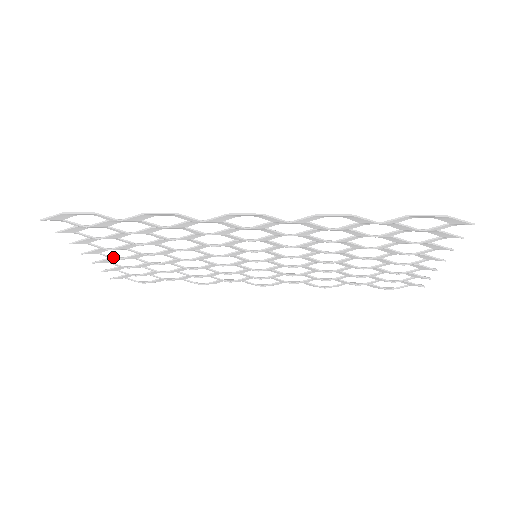
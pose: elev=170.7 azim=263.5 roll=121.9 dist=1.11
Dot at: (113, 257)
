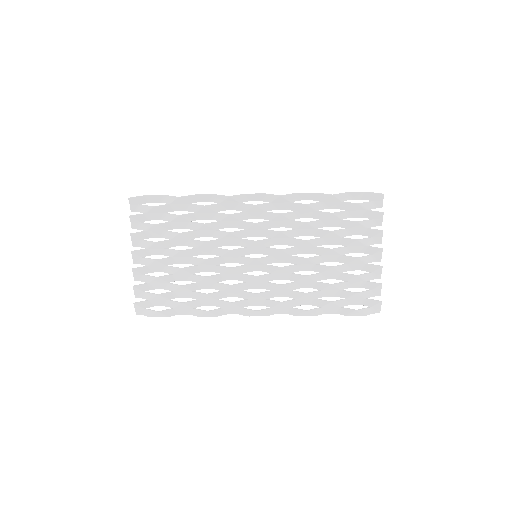
Dot at: (152, 259)
